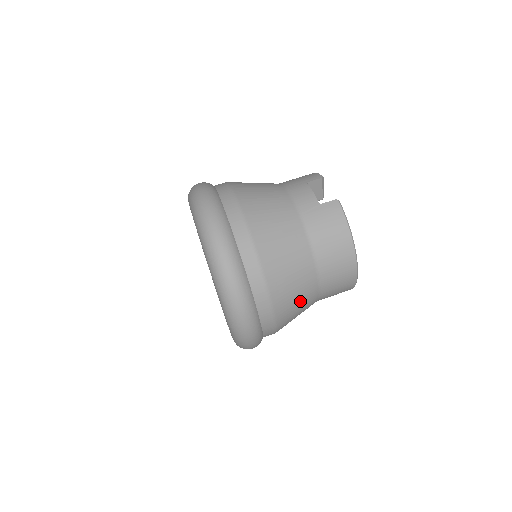
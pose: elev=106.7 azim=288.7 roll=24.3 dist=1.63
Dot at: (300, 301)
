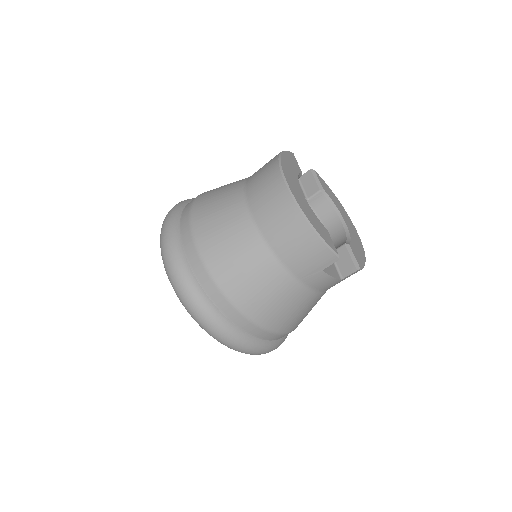
Dot at: occluded
